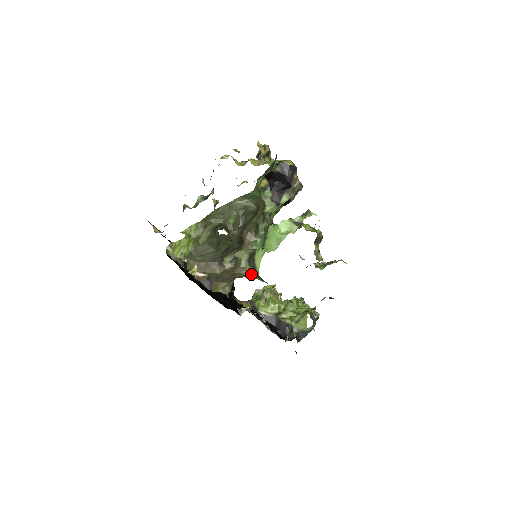
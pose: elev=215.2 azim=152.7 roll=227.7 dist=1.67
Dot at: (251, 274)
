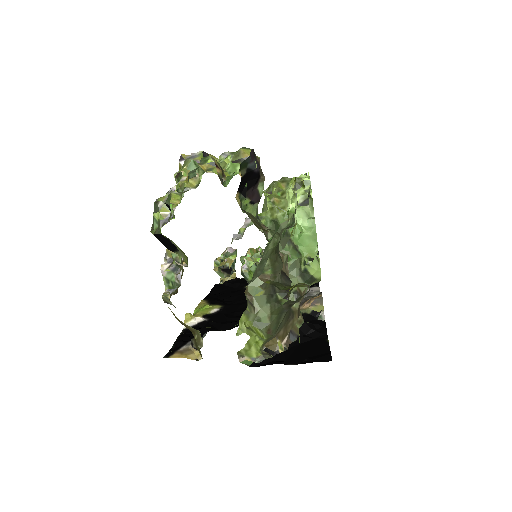
Dot at: occluded
